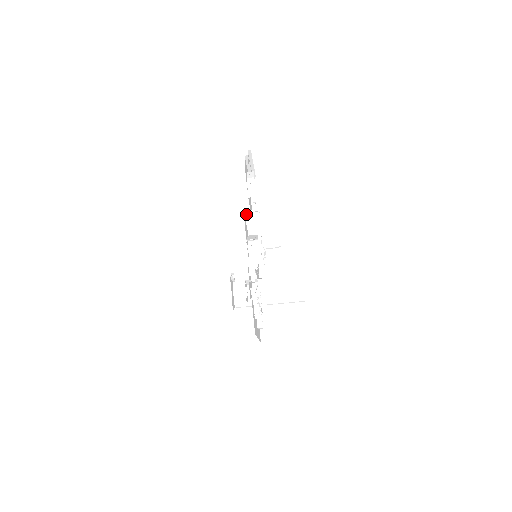
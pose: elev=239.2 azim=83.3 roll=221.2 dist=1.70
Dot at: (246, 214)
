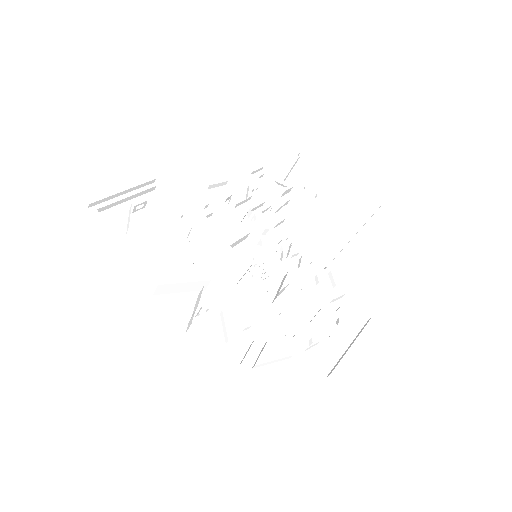
Dot at: (160, 293)
